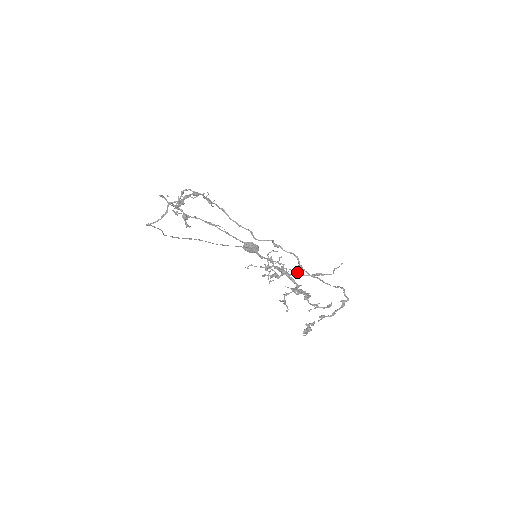
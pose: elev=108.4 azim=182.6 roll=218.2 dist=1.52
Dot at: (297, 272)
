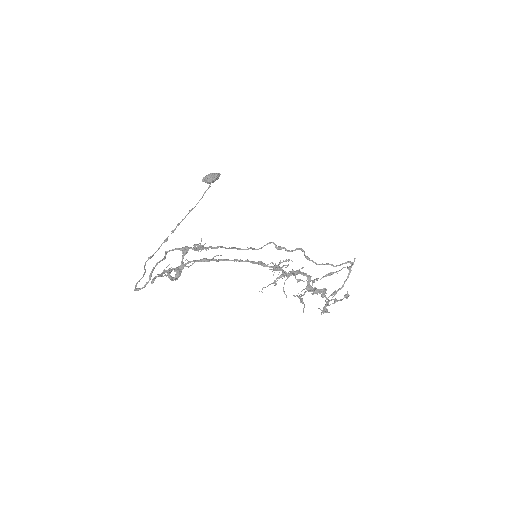
Dot at: (313, 281)
